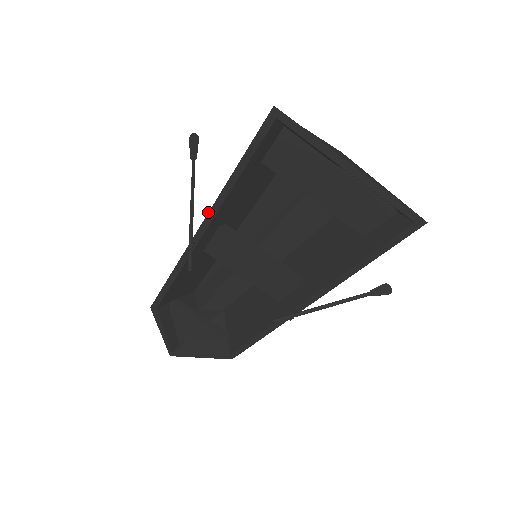
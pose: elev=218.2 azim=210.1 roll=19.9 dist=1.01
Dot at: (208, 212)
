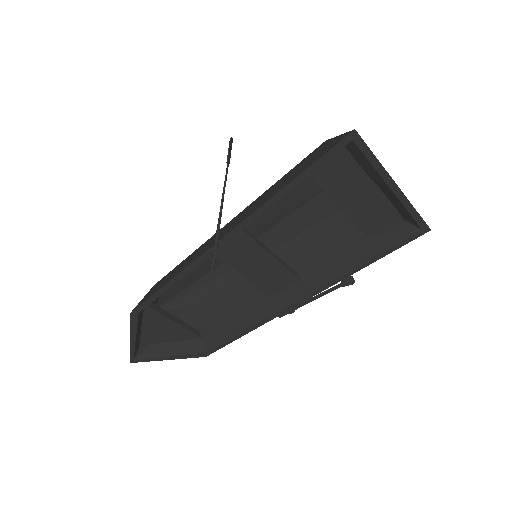
Dot at: (247, 217)
